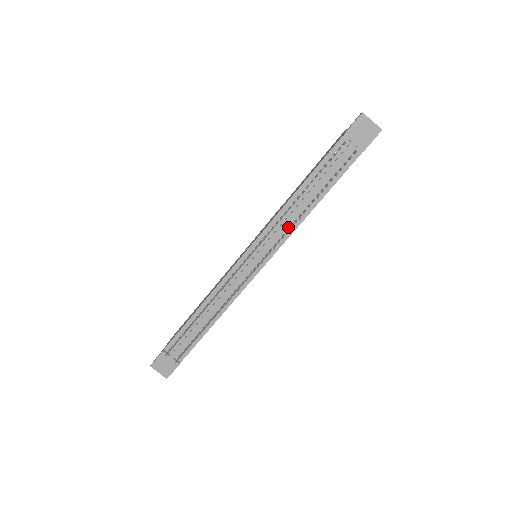
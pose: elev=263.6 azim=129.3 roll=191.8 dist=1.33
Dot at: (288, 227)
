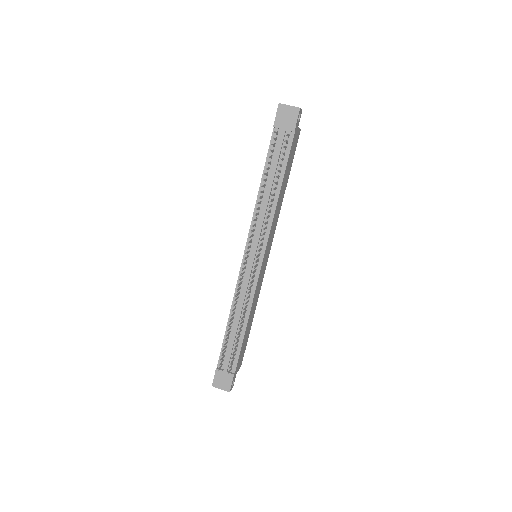
Dot at: (266, 219)
